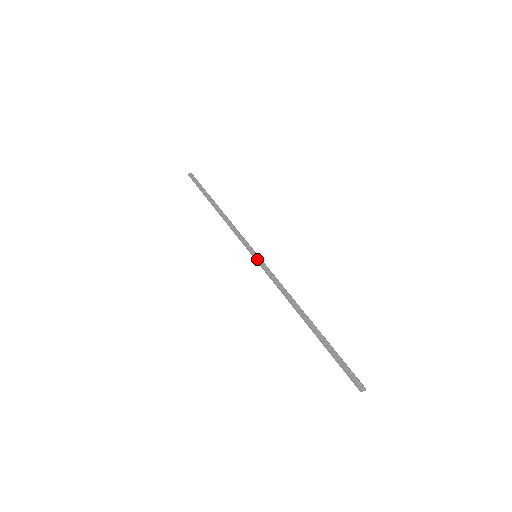
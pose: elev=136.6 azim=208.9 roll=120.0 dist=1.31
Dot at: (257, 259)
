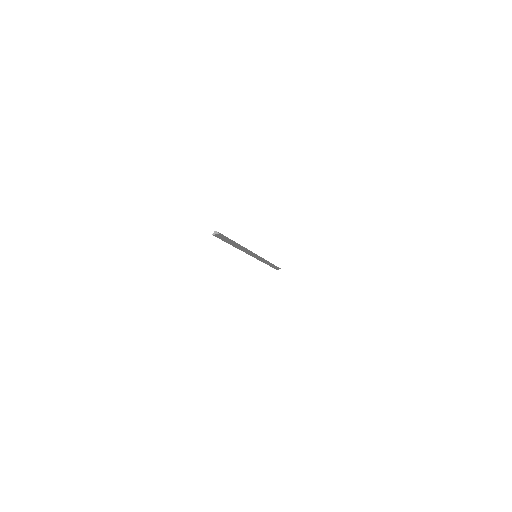
Dot at: (253, 256)
